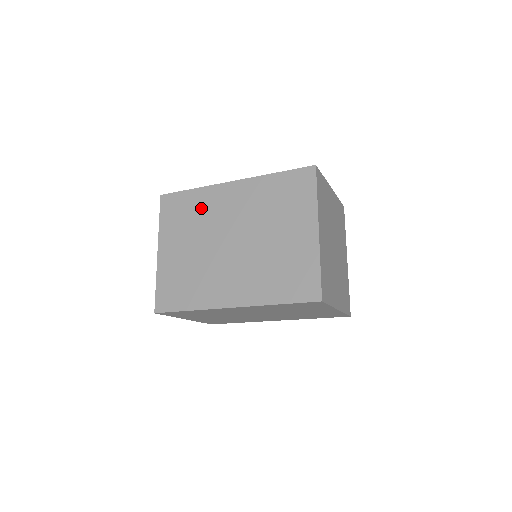
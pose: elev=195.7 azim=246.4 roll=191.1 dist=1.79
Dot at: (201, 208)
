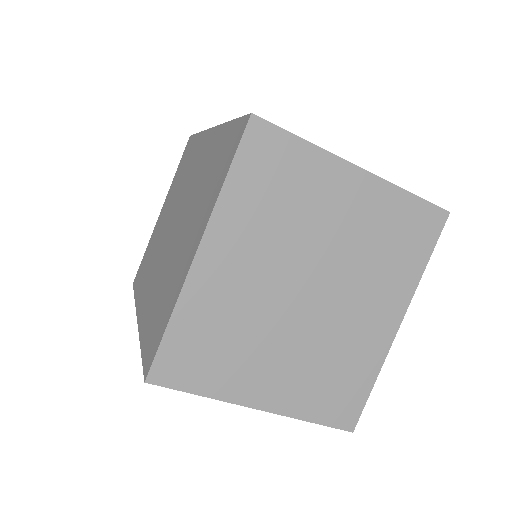
Dot at: (188, 163)
